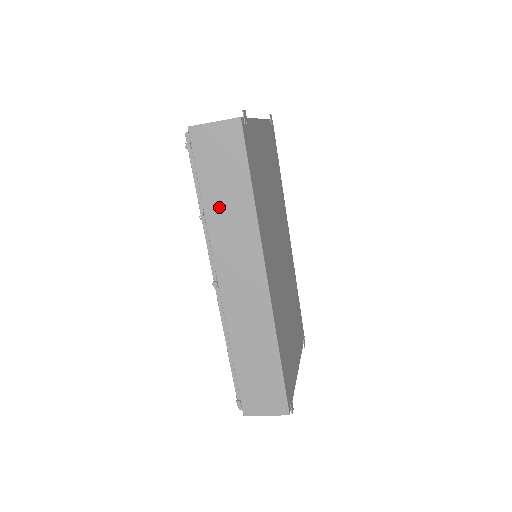
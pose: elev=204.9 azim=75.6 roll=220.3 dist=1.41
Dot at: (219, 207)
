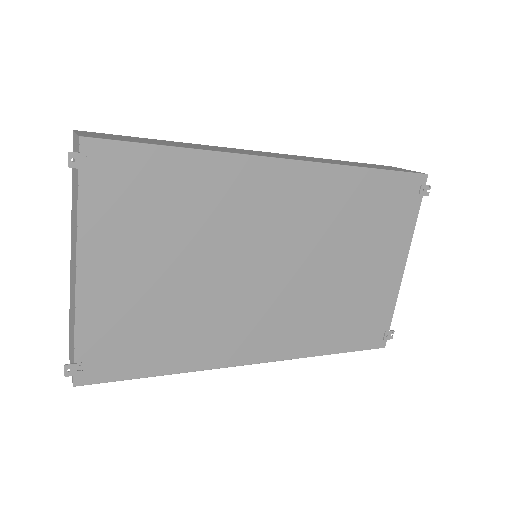
Dot at: occluded
